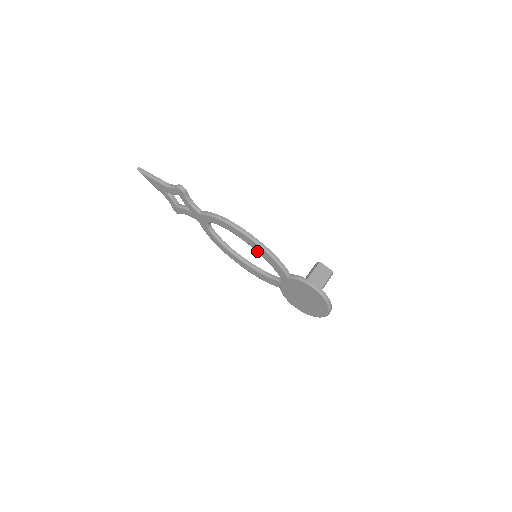
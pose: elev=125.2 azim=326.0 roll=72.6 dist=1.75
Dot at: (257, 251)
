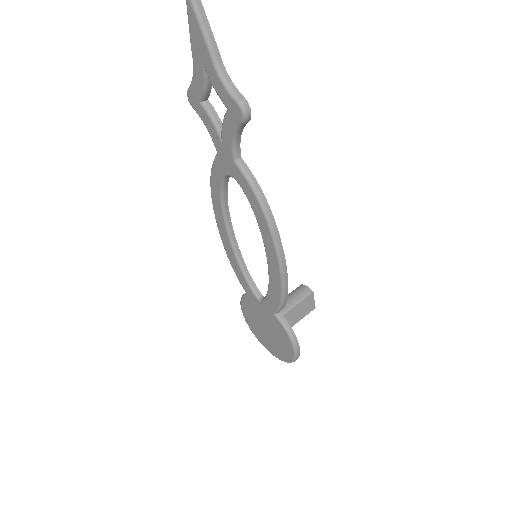
Dot at: (270, 272)
